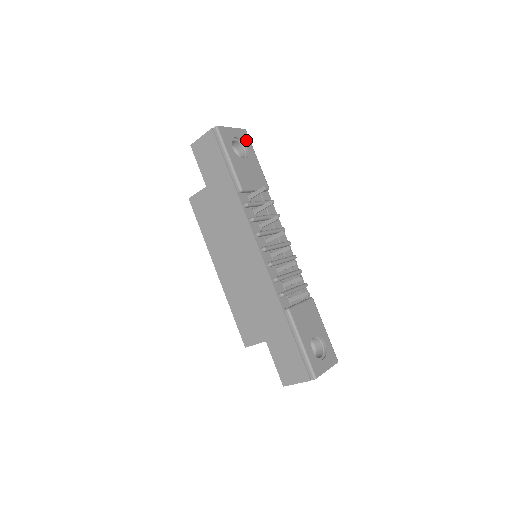
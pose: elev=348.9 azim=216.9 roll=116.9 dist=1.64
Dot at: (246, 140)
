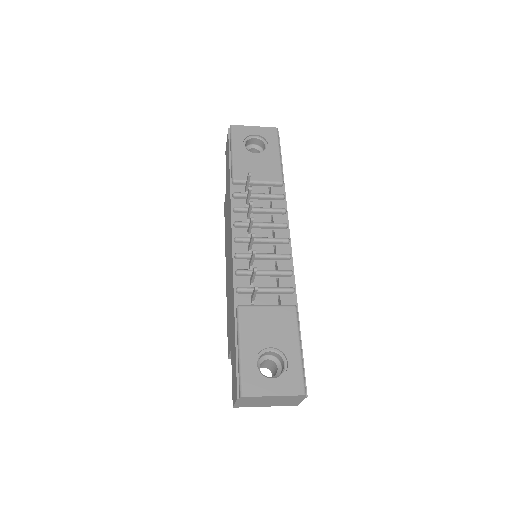
Dot at: (271, 137)
